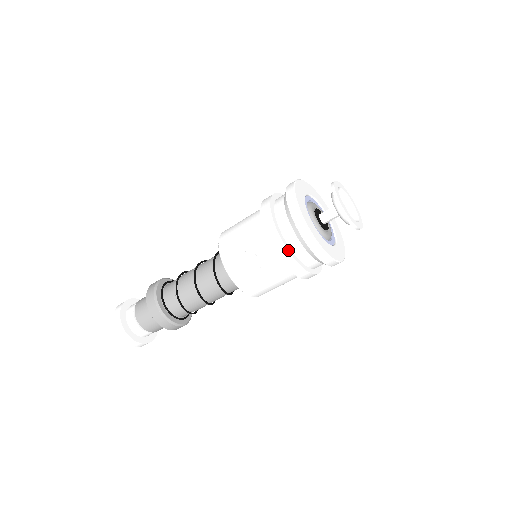
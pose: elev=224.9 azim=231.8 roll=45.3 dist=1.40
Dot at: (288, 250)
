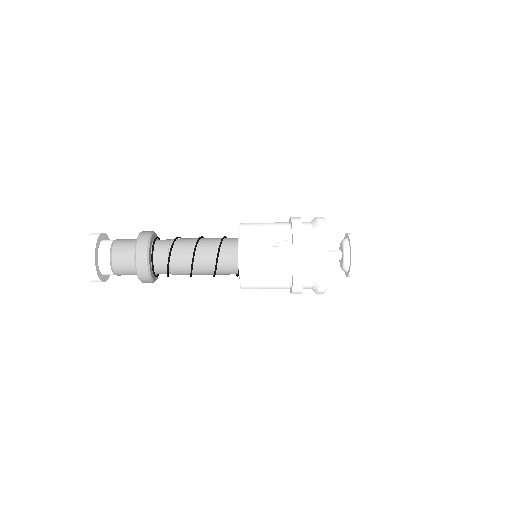
Dot at: (304, 249)
